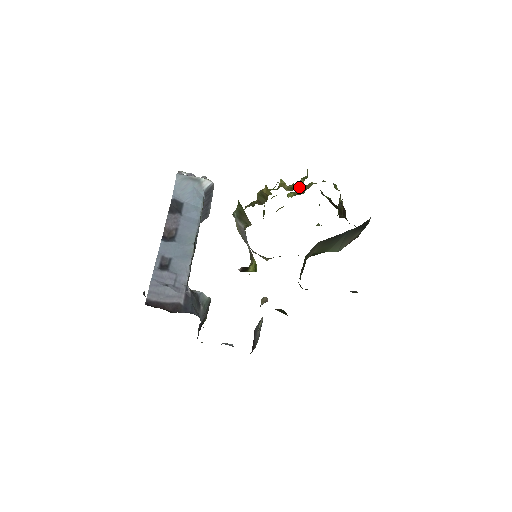
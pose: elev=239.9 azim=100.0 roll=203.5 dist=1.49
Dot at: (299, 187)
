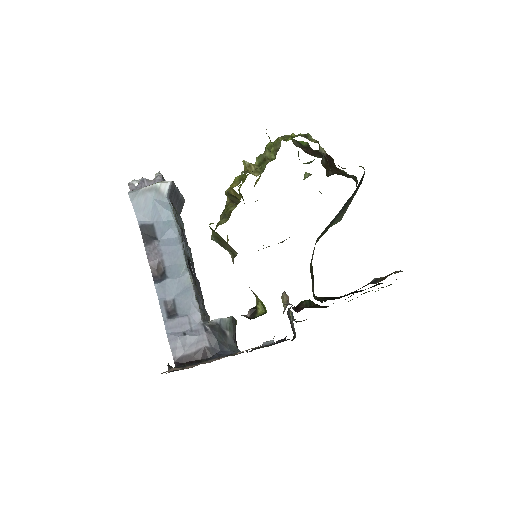
Dot at: (268, 161)
